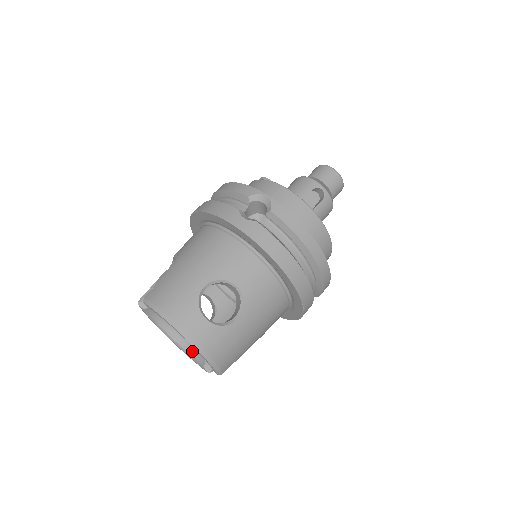
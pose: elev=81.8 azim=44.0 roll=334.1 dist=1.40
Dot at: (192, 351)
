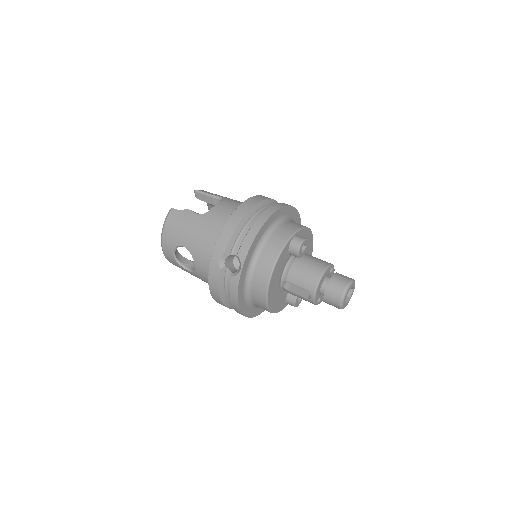
Dot at: occluded
